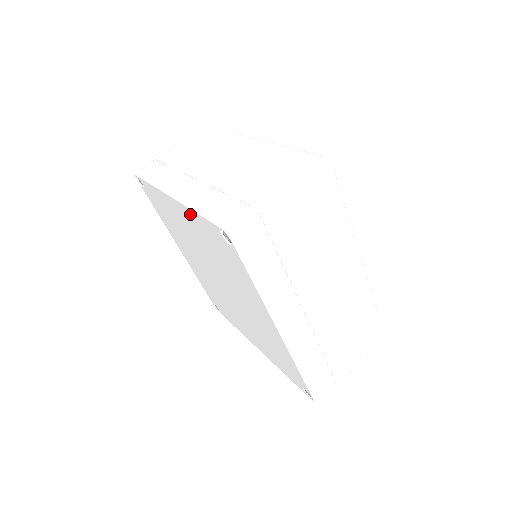
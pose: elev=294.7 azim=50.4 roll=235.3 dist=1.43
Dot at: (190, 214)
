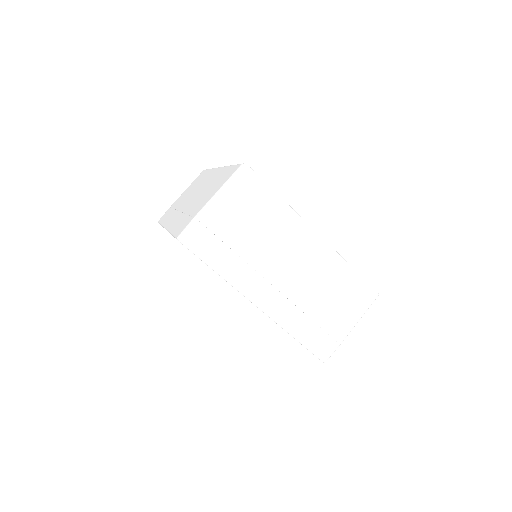
Dot at: occluded
